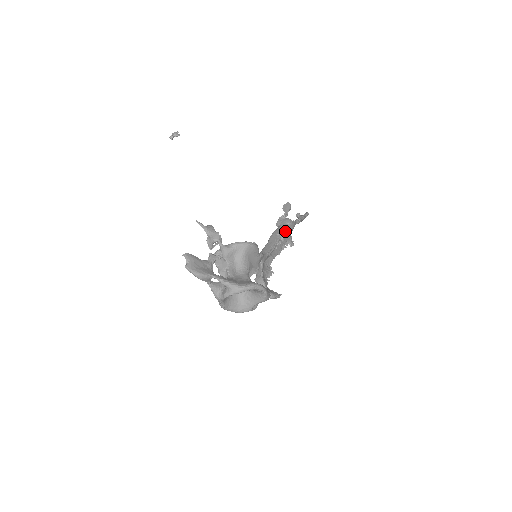
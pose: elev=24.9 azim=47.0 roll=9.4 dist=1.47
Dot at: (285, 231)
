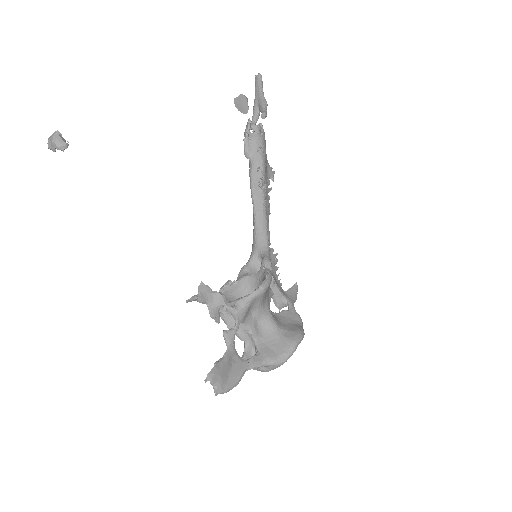
Dot at: (264, 168)
